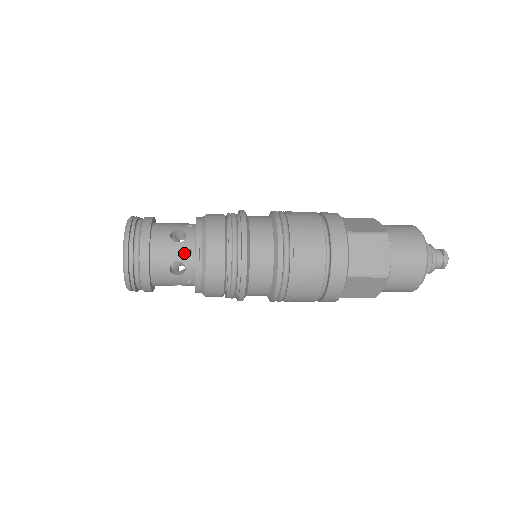
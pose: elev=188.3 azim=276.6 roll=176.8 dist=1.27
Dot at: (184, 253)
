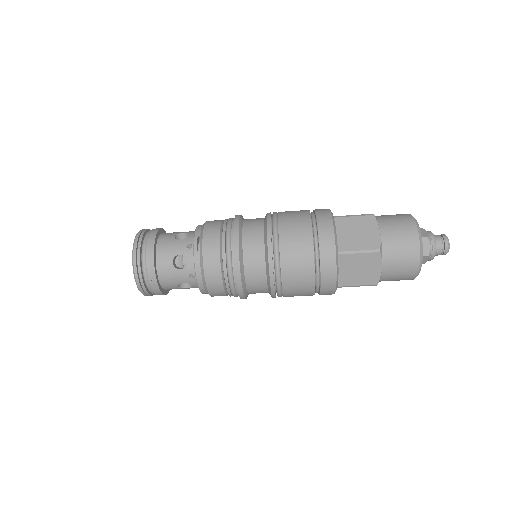
Dot at: (185, 247)
